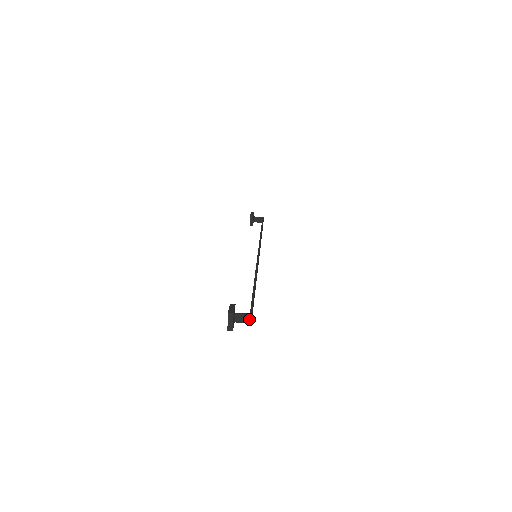
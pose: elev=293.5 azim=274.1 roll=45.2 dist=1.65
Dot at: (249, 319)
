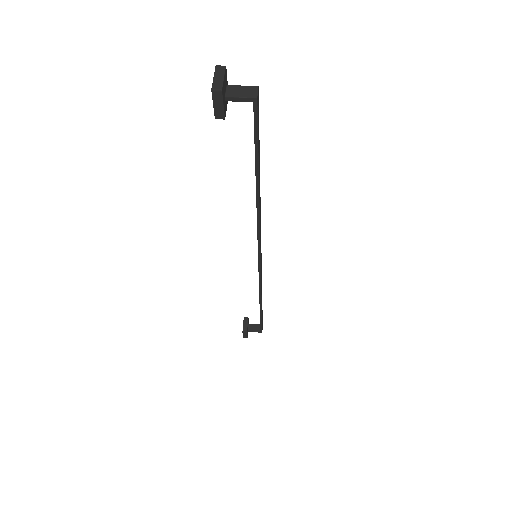
Dot at: (253, 92)
